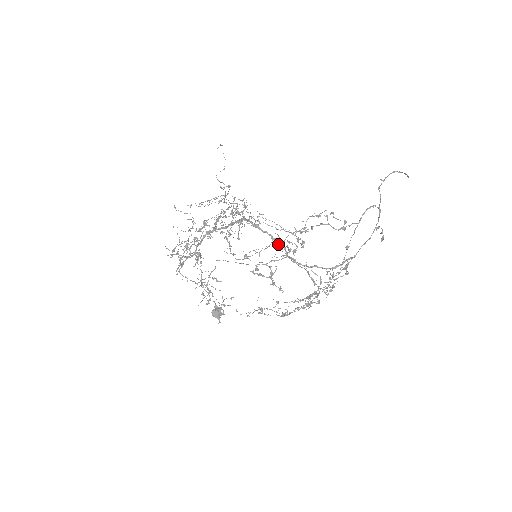
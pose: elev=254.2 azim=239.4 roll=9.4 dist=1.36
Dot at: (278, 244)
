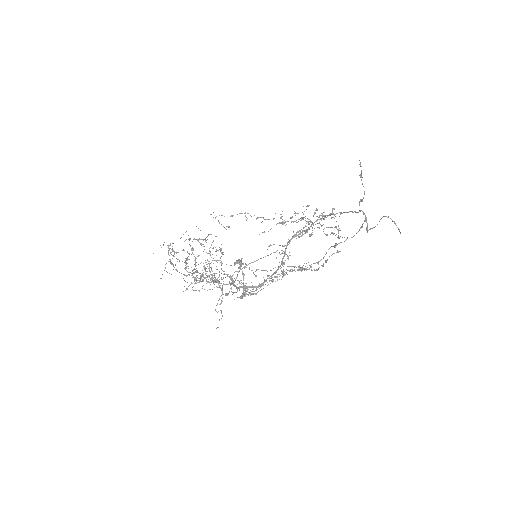
Dot at: occluded
